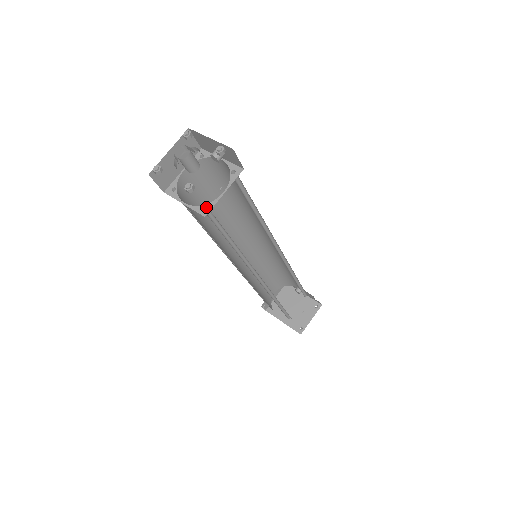
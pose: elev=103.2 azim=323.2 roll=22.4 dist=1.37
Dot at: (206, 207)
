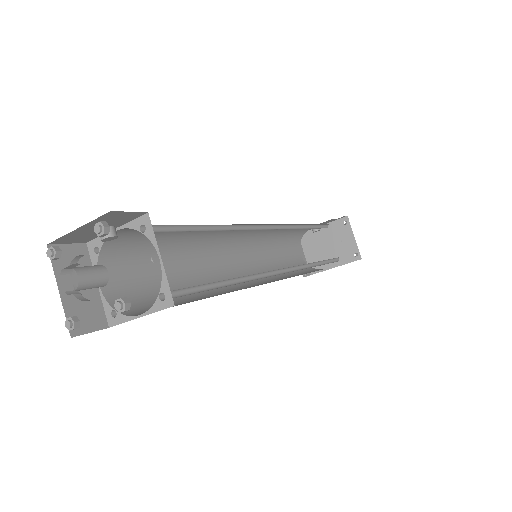
Dot at: (163, 294)
